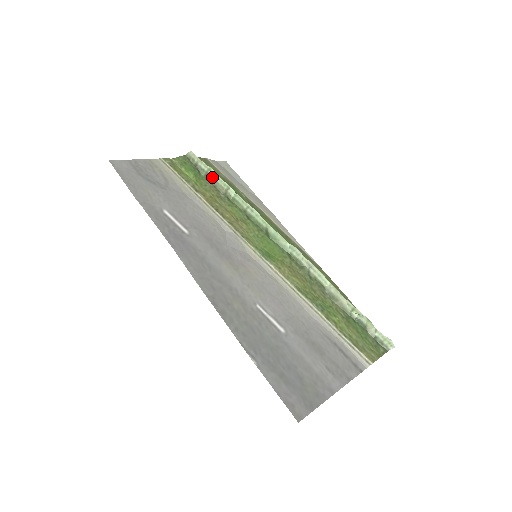
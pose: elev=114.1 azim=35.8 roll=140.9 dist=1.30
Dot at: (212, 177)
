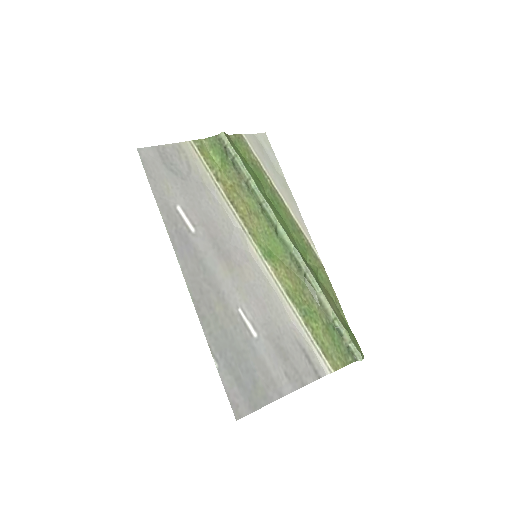
Dot at: (237, 164)
